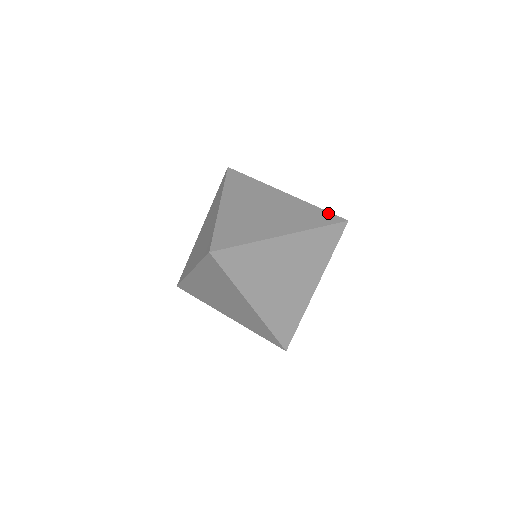
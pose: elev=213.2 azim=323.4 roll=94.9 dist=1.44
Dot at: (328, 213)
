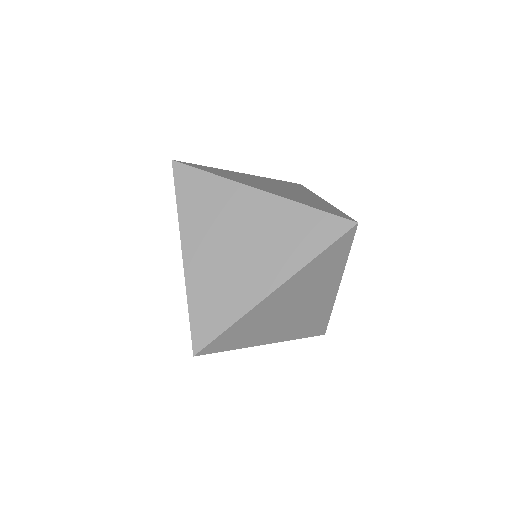
Dot at: occluded
